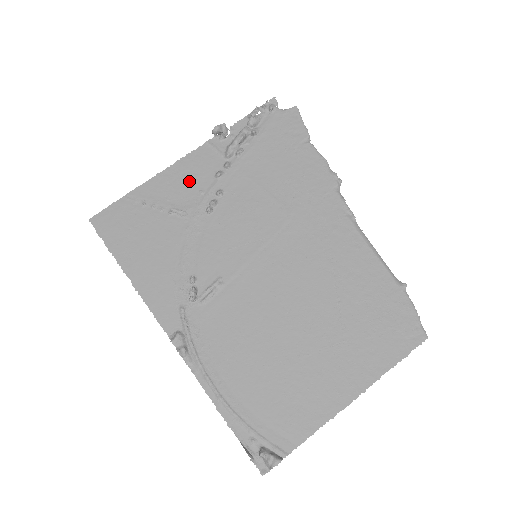
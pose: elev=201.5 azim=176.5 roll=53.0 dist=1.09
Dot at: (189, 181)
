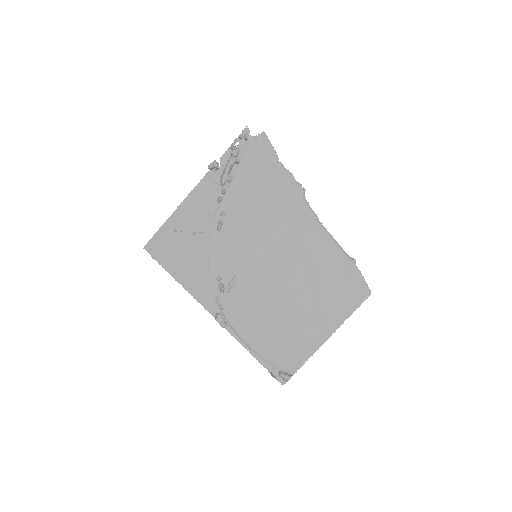
Dot at: (201, 208)
